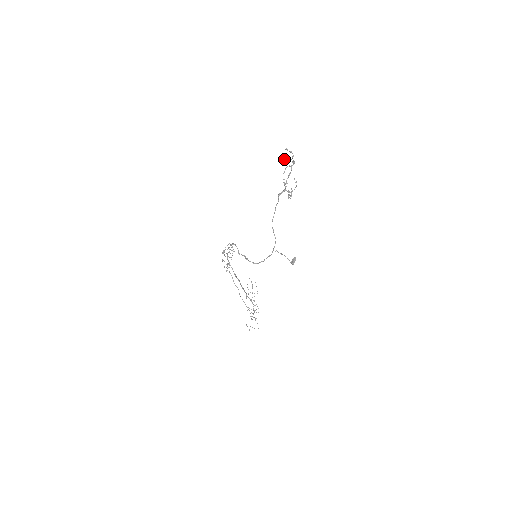
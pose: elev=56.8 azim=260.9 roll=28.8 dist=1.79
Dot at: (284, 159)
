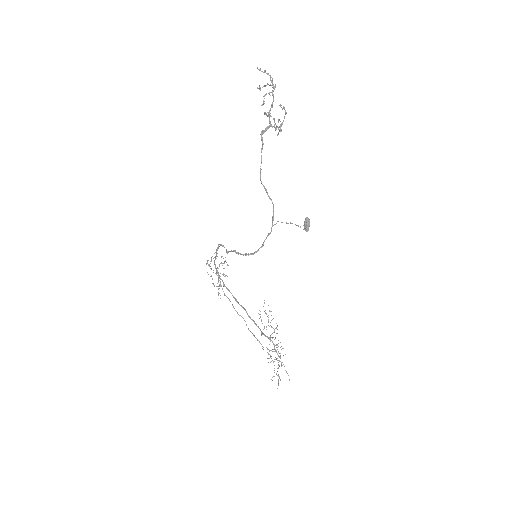
Dot at: (259, 86)
